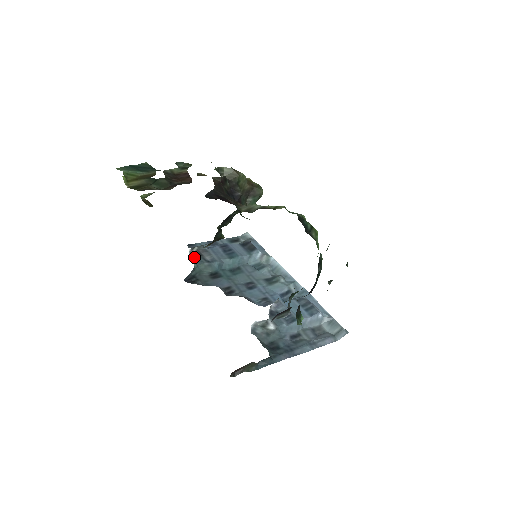
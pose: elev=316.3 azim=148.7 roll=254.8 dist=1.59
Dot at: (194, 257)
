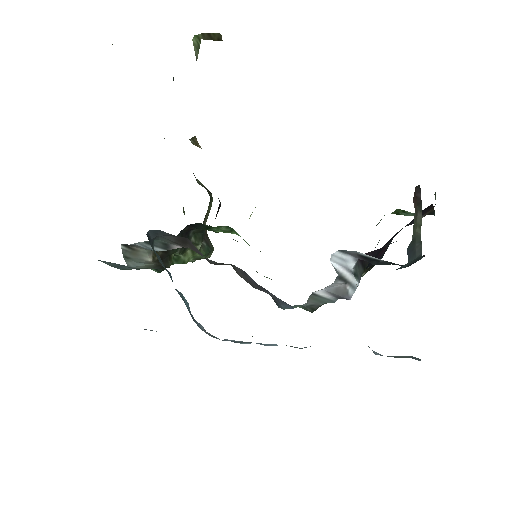
Dot at: occluded
